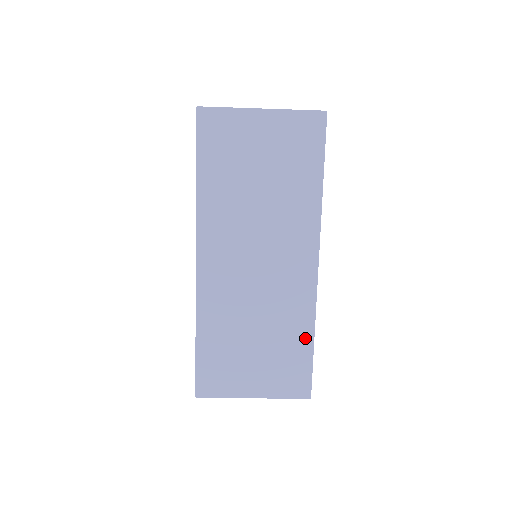
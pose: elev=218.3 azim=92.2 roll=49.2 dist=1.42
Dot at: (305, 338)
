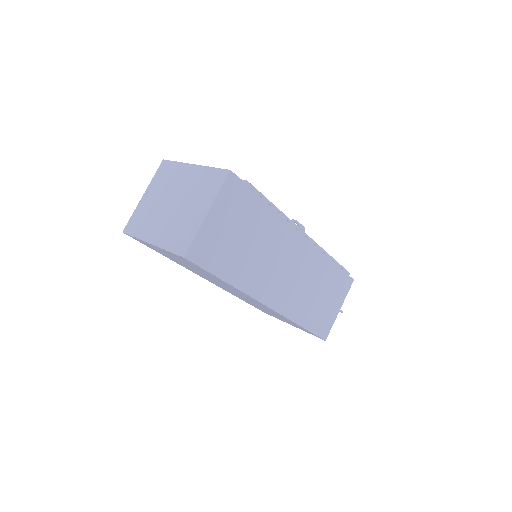
Dot at: (296, 324)
